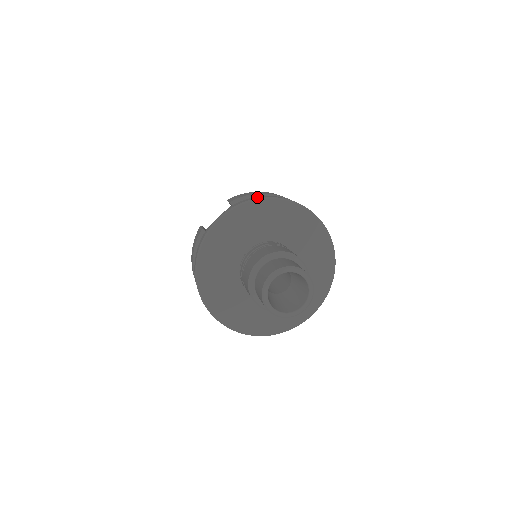
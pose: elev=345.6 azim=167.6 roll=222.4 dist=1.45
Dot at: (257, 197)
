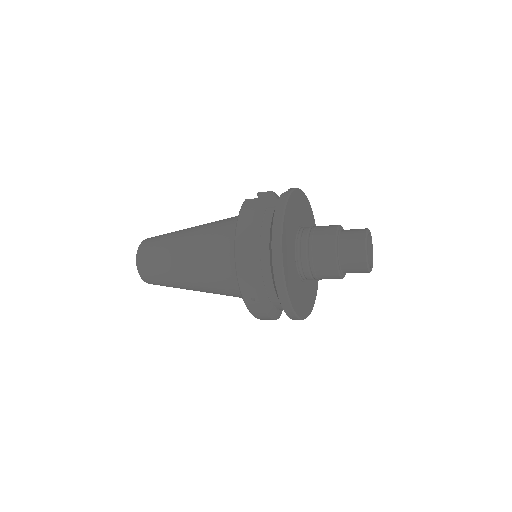
Dot at: occluded
